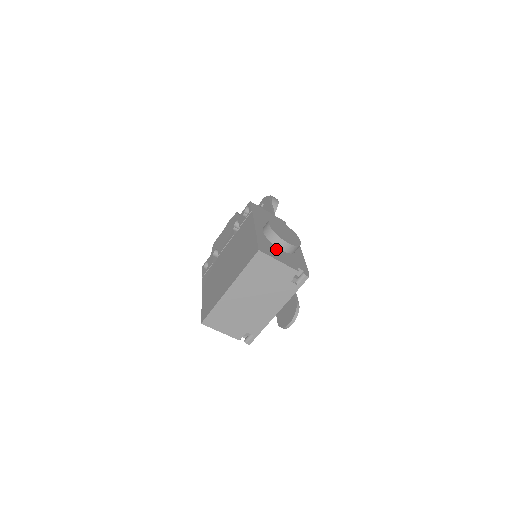
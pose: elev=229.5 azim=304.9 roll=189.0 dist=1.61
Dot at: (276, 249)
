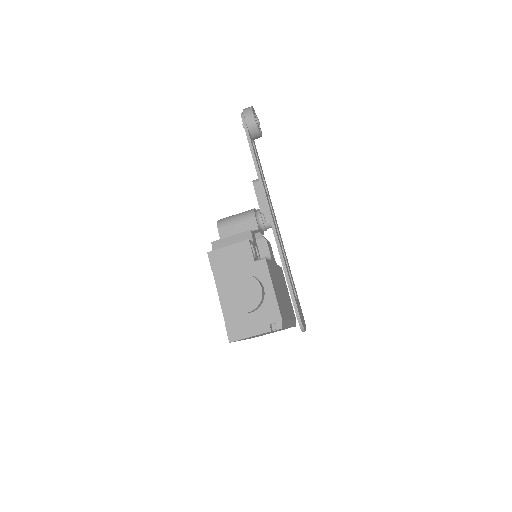
Dot at: (245, 318)
